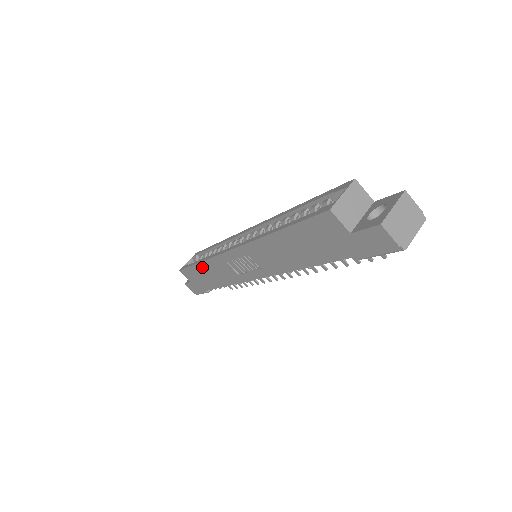
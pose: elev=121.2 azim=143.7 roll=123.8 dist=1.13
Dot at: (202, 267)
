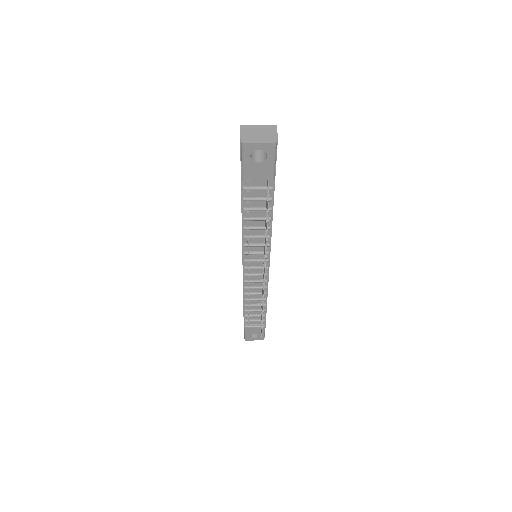
Dot at: occluded
